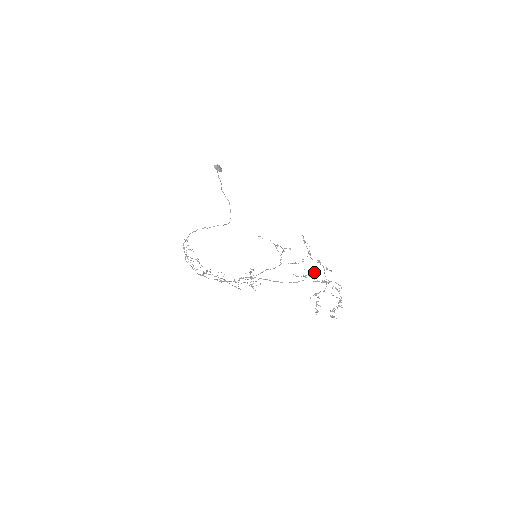
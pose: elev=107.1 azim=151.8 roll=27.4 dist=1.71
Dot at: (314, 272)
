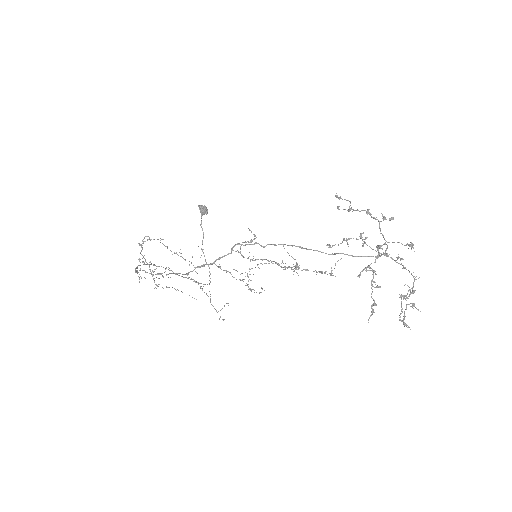
Dot at: (361, 233)
